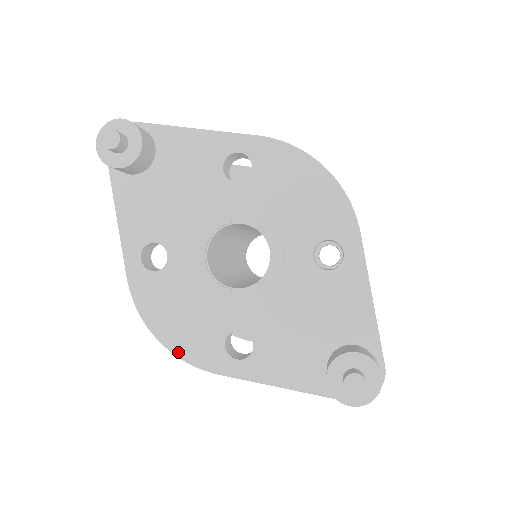
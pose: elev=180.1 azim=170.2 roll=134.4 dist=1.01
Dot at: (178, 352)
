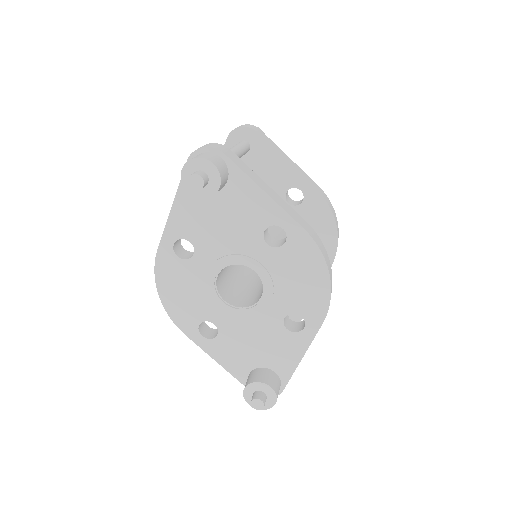
Dot at: (168, 310)
